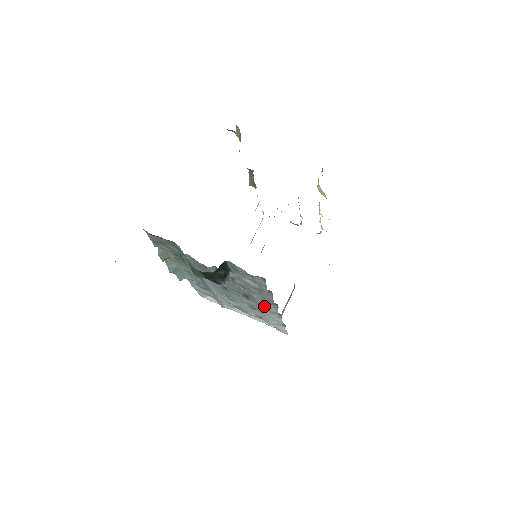
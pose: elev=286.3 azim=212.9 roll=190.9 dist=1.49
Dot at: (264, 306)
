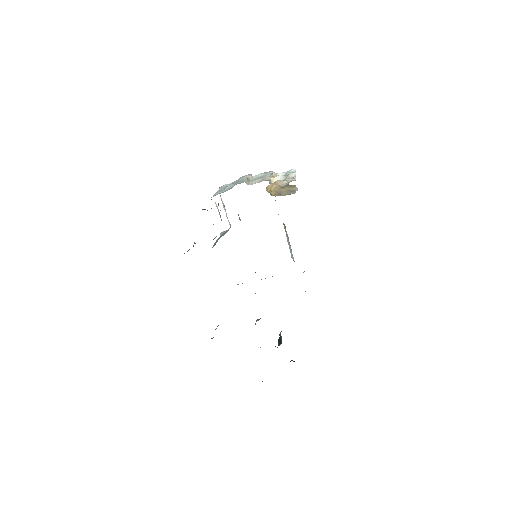
Dot at: occluded
